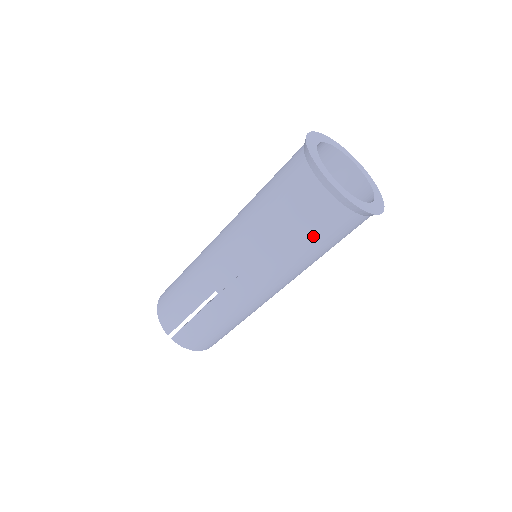
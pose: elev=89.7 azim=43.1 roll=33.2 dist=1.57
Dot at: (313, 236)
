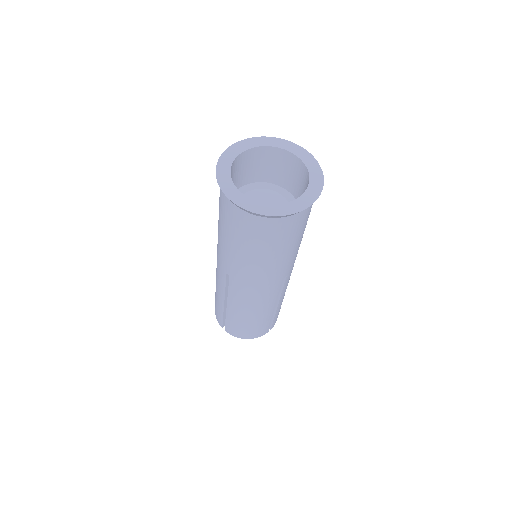
Dot at: (252, 243)
